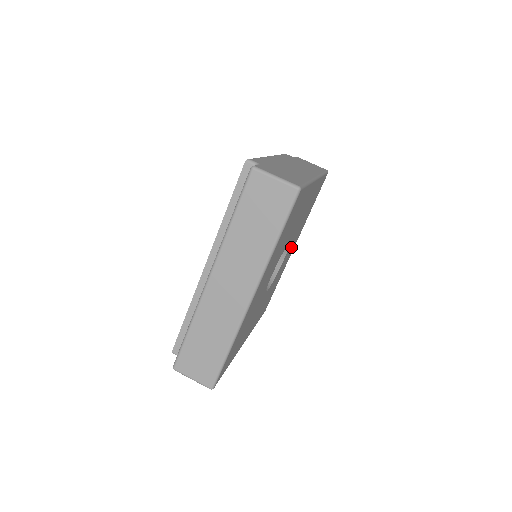
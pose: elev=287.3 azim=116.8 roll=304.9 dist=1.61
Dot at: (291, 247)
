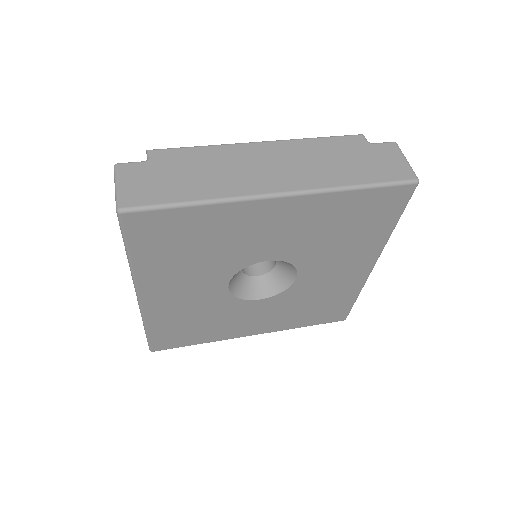
Dot at: (331, 266)
